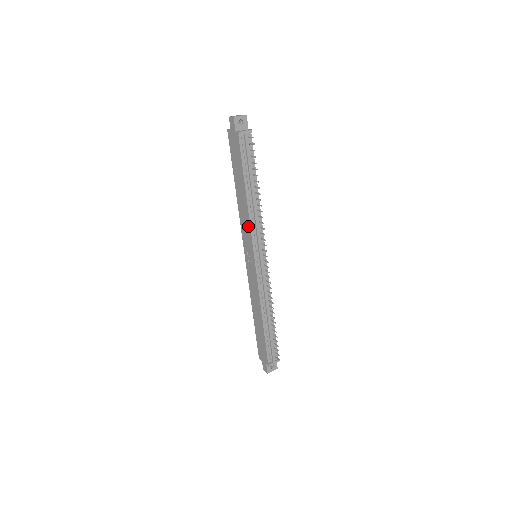
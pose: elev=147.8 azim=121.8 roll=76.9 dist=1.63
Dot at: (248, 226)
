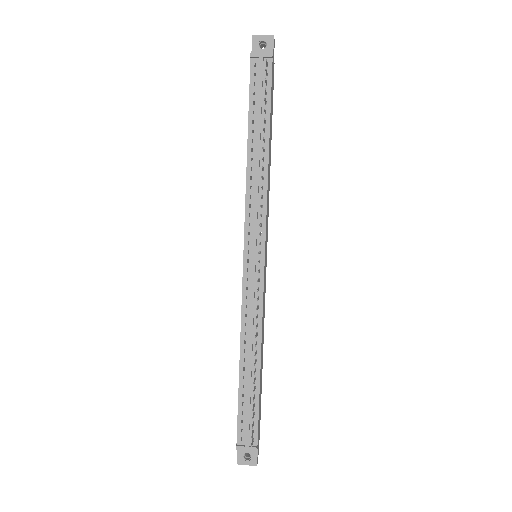
Dot at: (246, 201)
